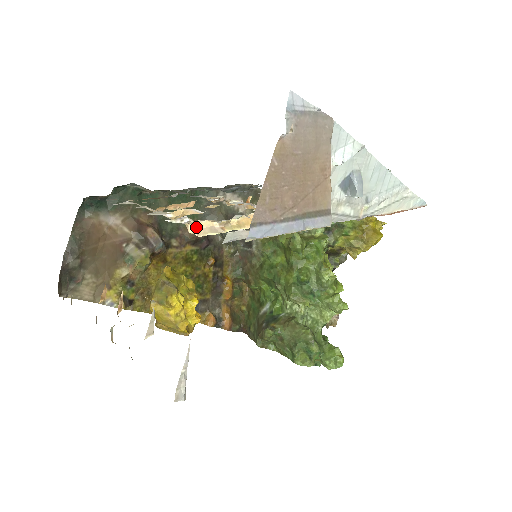
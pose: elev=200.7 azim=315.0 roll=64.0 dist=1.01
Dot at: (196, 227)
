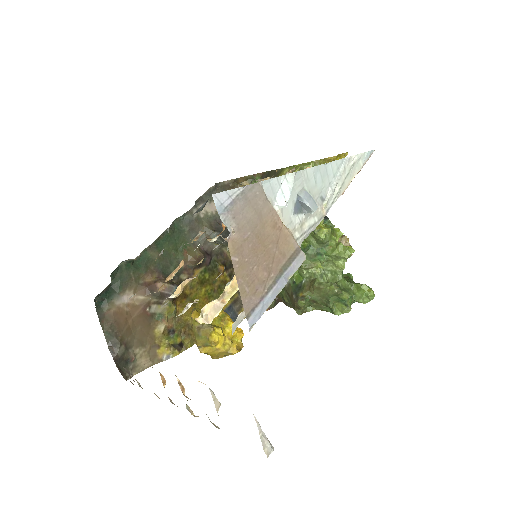
Dot at: (203, 317)
